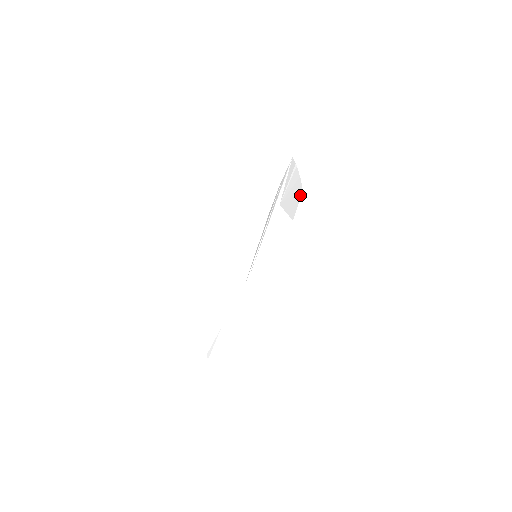
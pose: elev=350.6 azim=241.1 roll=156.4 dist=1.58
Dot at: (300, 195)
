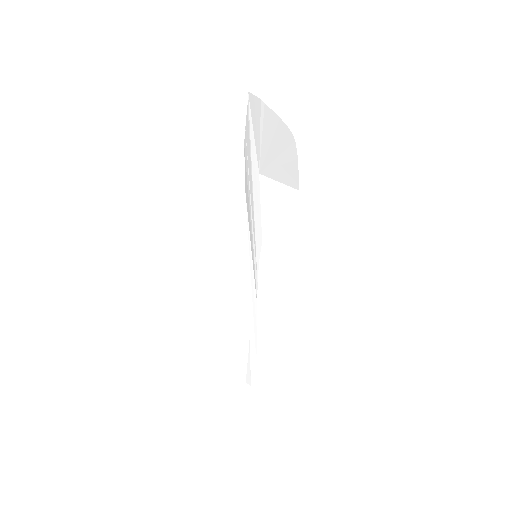
Dot at: (295, 148)
